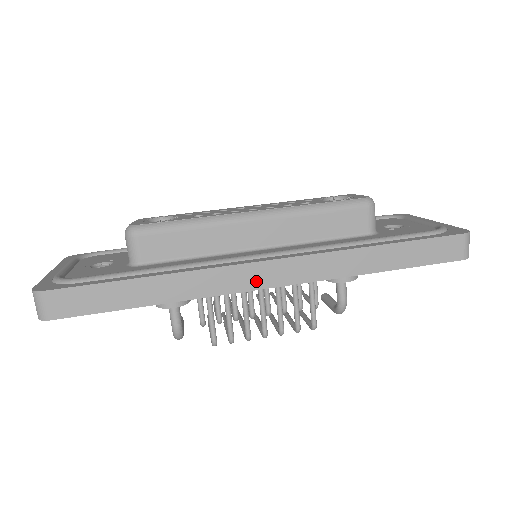
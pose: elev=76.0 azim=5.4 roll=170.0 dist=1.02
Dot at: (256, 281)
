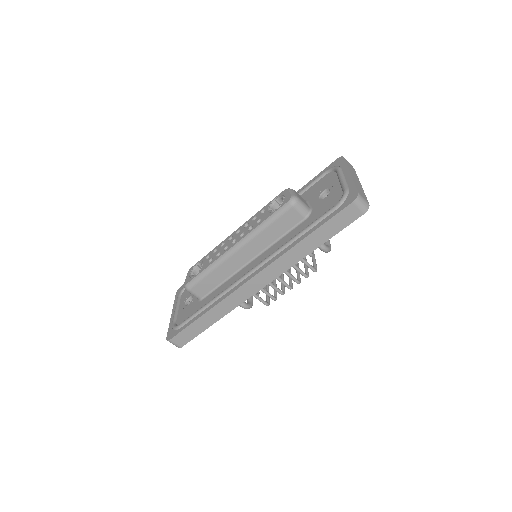
Dot at: (252, 290)
